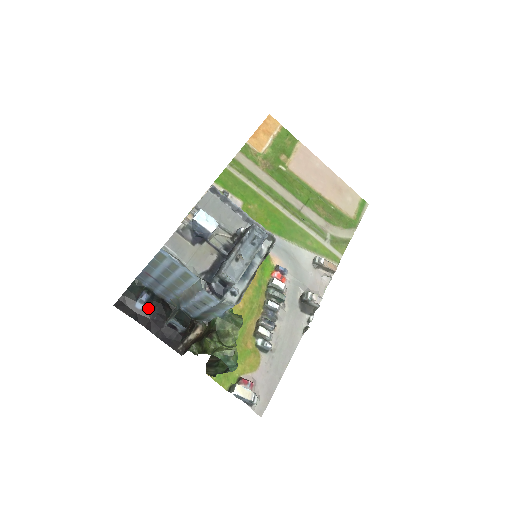
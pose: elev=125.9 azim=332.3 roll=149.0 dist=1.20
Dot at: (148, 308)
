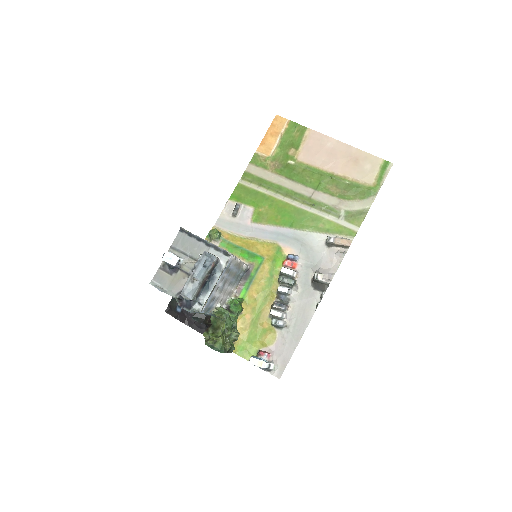
Dot at: (184, 310)
